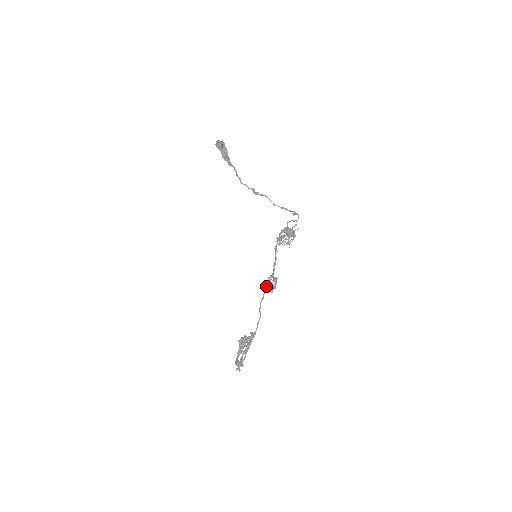
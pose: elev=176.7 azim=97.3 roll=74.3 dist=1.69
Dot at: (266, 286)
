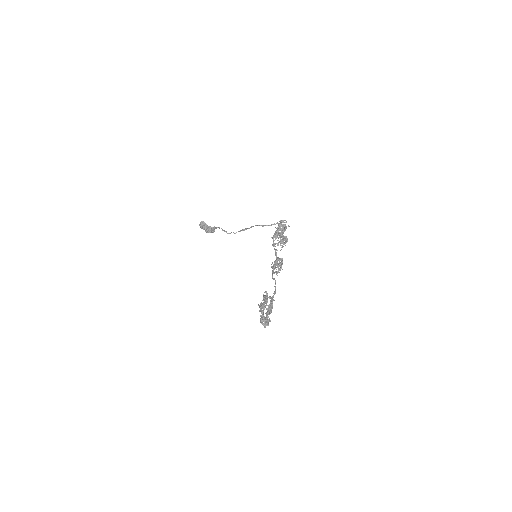
Dot at: occluded
